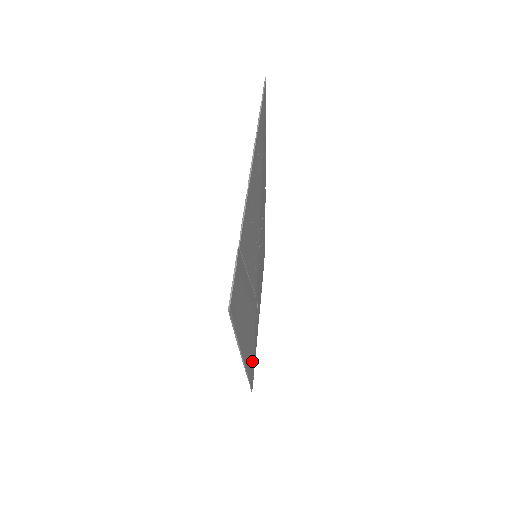
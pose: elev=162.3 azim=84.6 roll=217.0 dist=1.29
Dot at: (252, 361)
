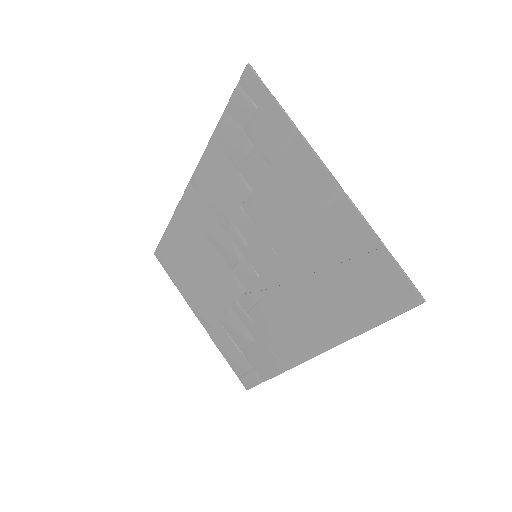
Dot at: (257, 360)
